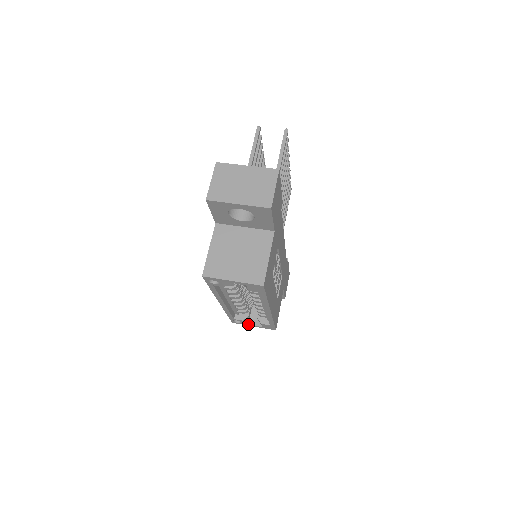
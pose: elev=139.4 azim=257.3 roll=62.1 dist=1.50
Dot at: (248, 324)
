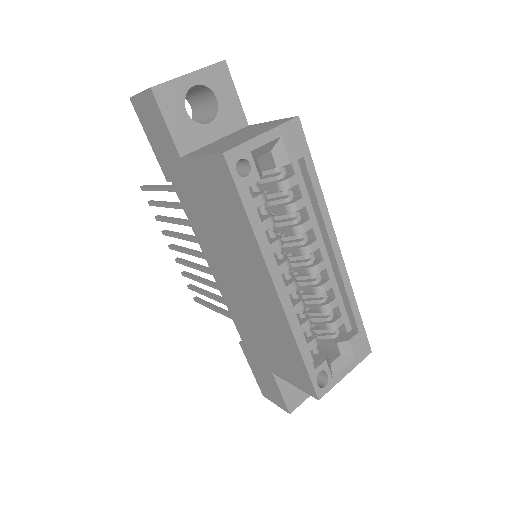
Dot at: (337, 374)
